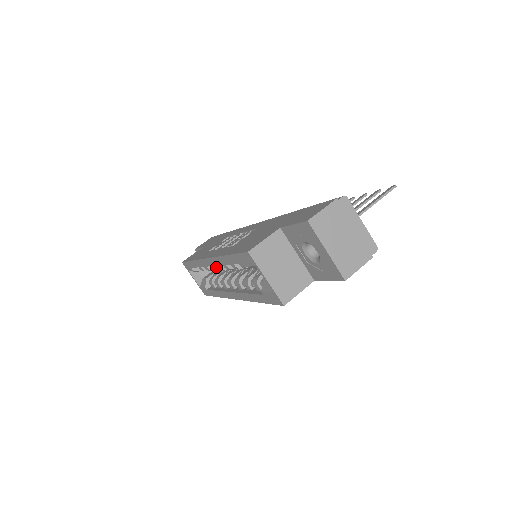
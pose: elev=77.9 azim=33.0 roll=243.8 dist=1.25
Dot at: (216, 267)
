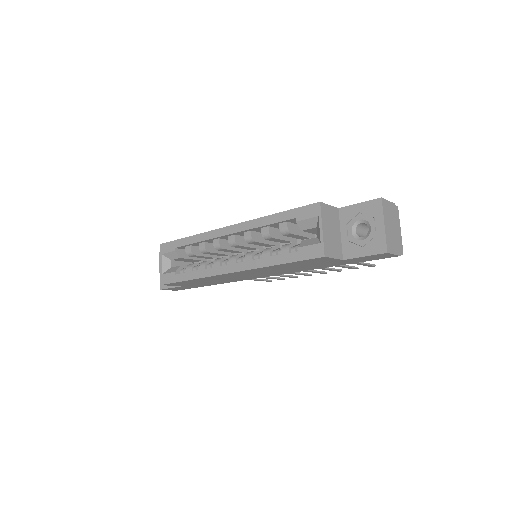
Dot at: (221, 244)
